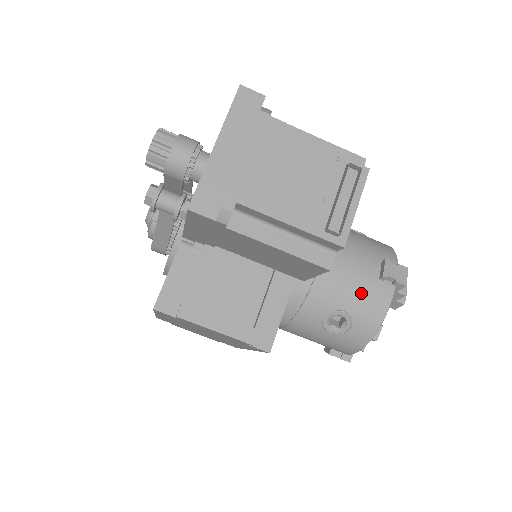
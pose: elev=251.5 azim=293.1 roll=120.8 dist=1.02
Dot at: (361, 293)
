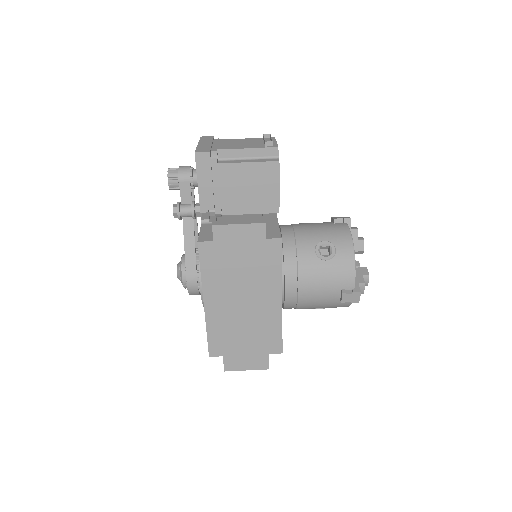
Dot at: (327, 230)
